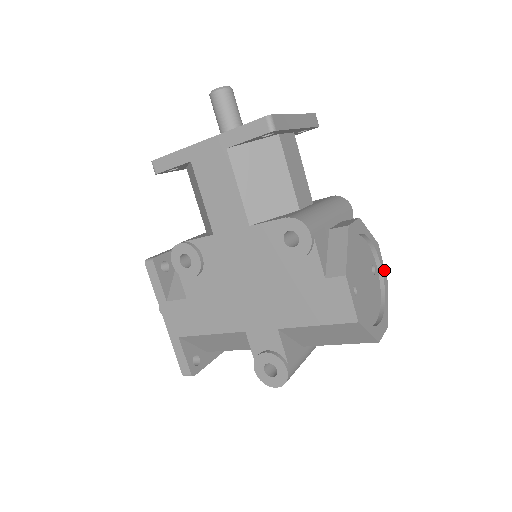
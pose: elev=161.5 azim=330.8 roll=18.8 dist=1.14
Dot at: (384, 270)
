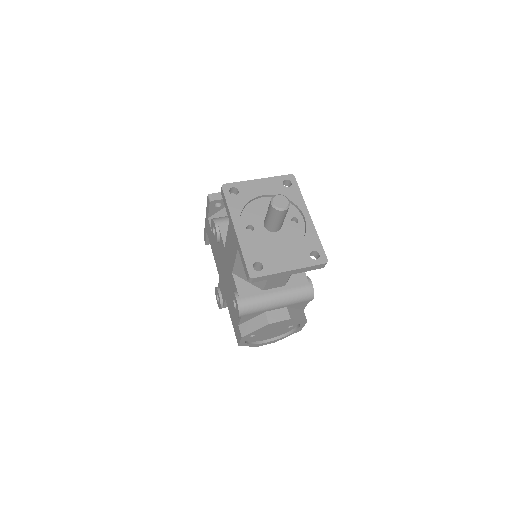
Dot at: occluded
